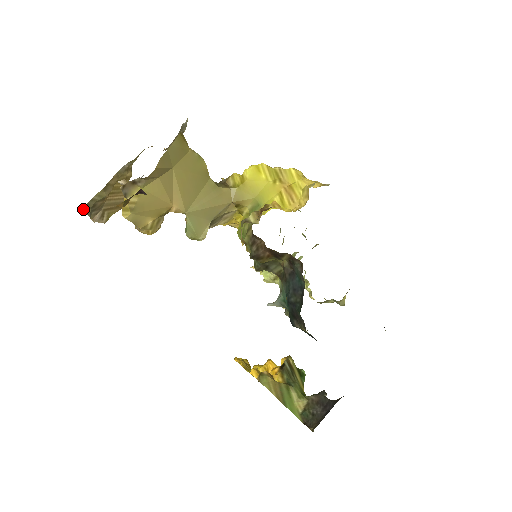
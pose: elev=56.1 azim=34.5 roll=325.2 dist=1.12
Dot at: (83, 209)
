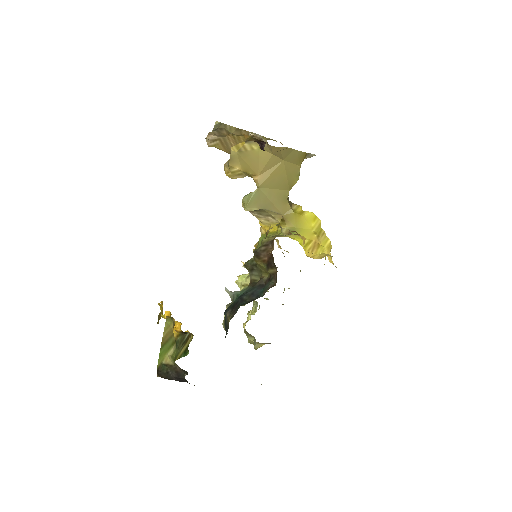
Dot at: (216, 122)
